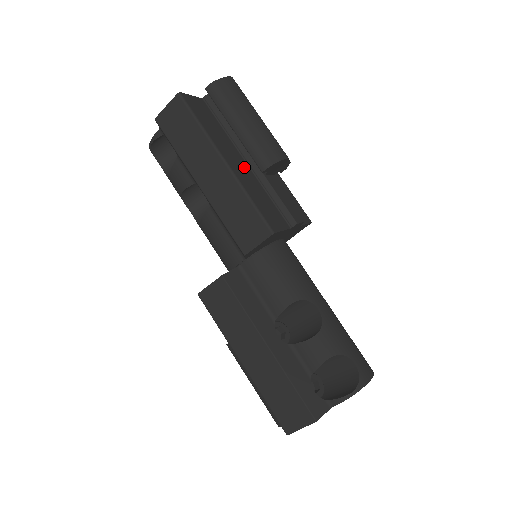
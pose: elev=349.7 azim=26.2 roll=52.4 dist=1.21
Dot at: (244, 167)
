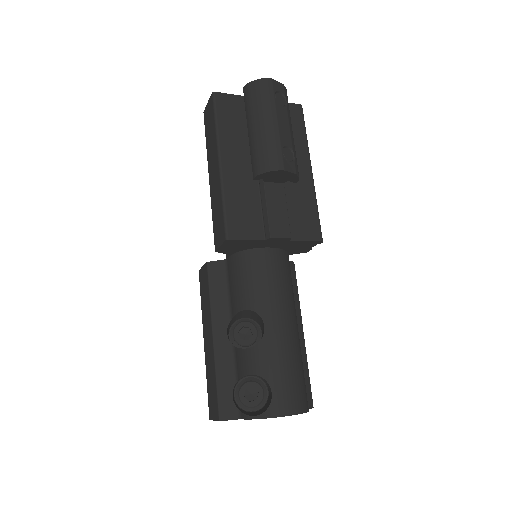
Dot at: (248, 170)
